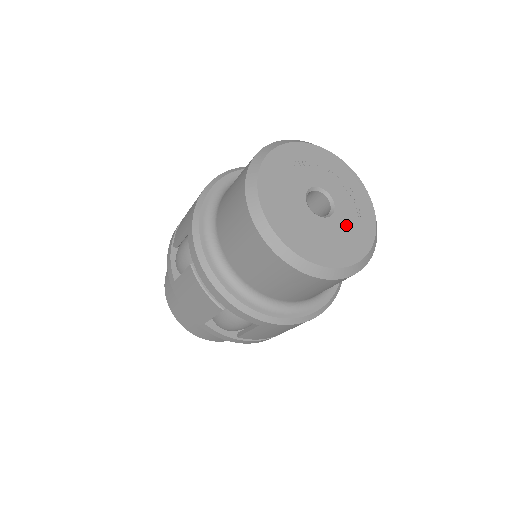
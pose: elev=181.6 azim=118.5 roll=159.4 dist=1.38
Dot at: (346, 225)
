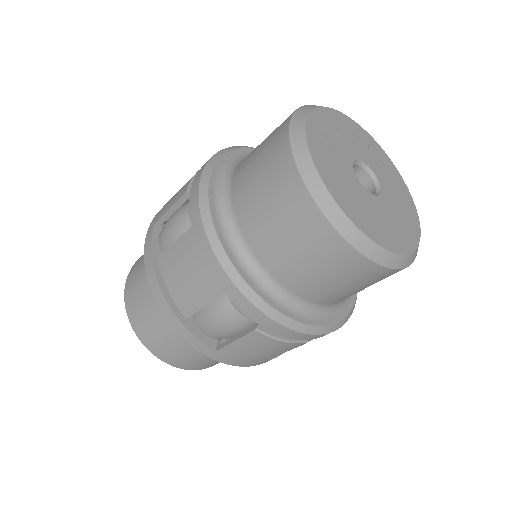
Dot at: (389, 184)
